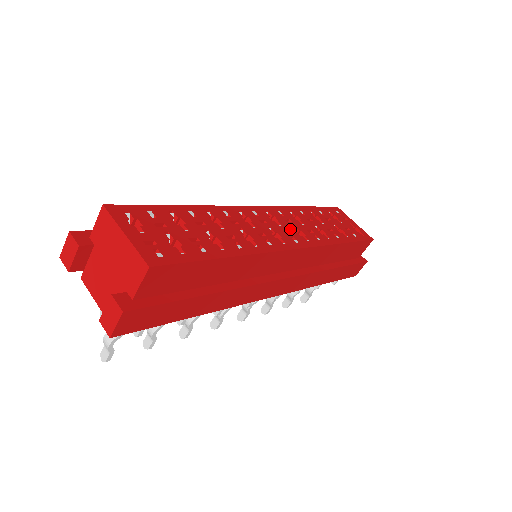
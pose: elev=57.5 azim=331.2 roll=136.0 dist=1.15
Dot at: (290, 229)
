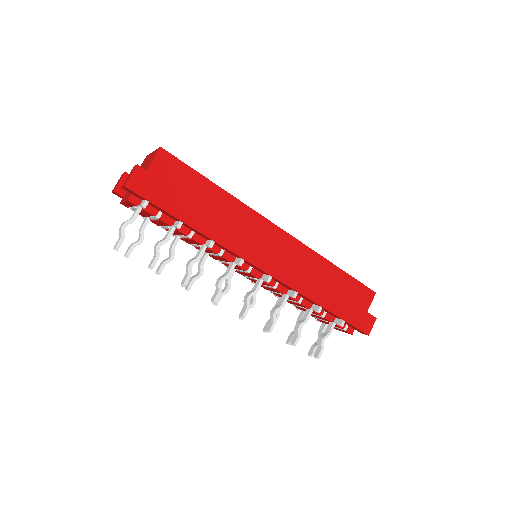
Dot at: occluded
